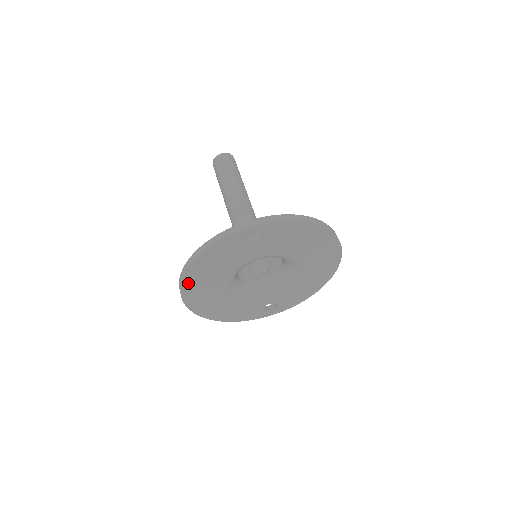
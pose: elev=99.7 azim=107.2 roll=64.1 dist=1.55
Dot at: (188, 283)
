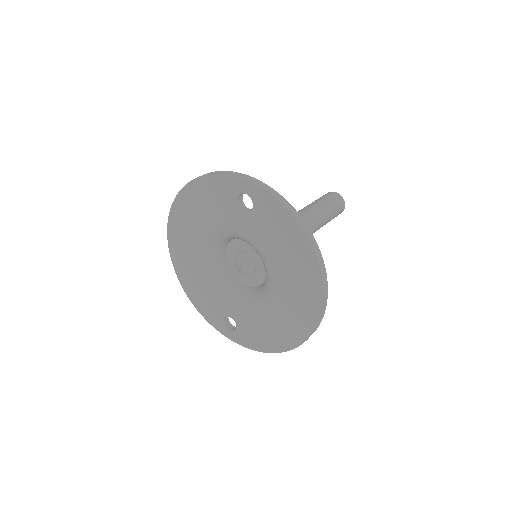
Dot at: (178, 208)
